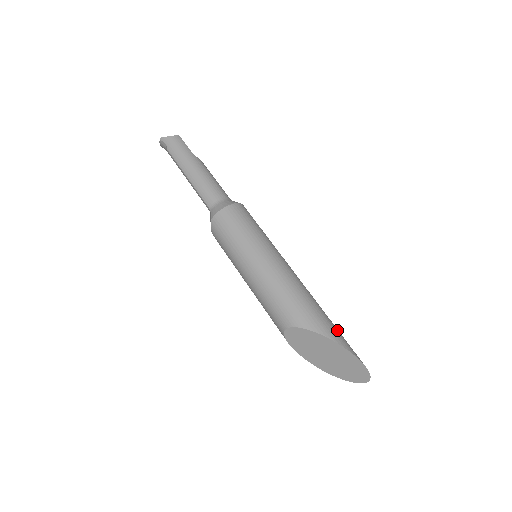
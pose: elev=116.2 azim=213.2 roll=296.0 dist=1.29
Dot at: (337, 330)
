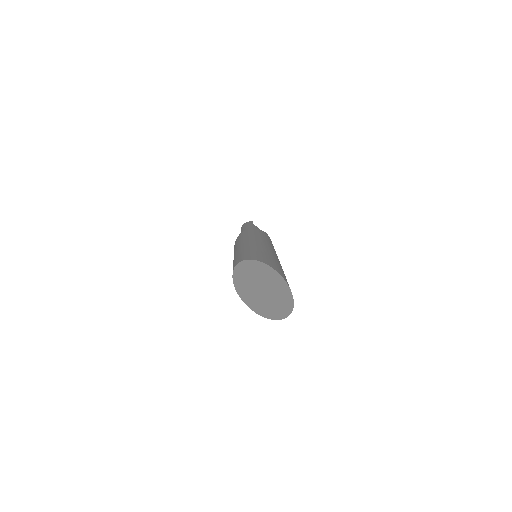
Dot at: (274, 262)
